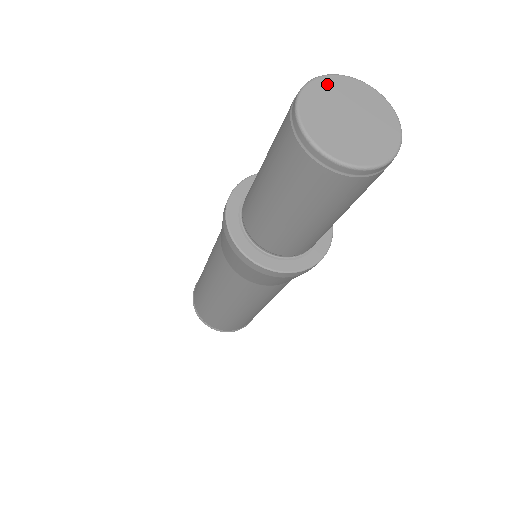
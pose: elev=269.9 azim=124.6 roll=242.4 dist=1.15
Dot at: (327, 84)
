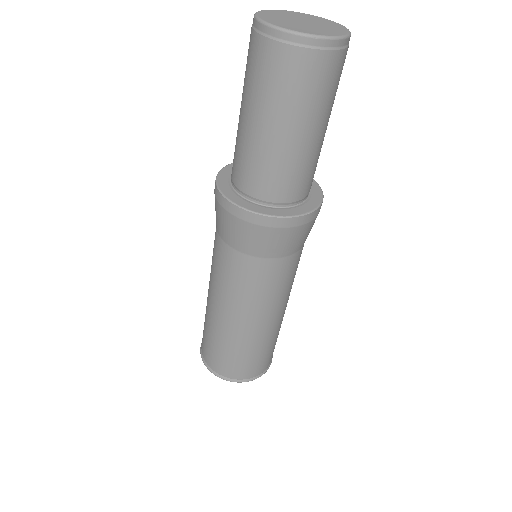
Dot at: (270, 12)
